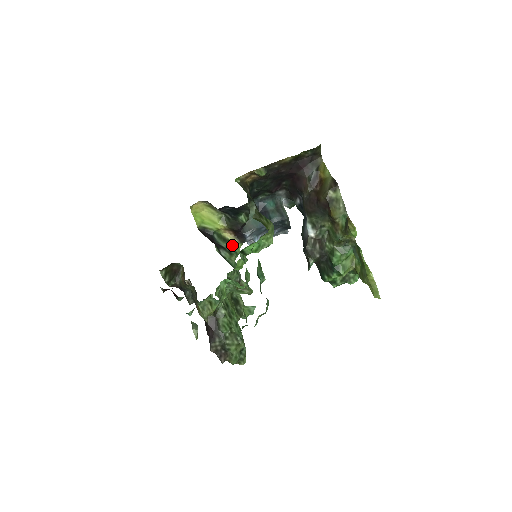
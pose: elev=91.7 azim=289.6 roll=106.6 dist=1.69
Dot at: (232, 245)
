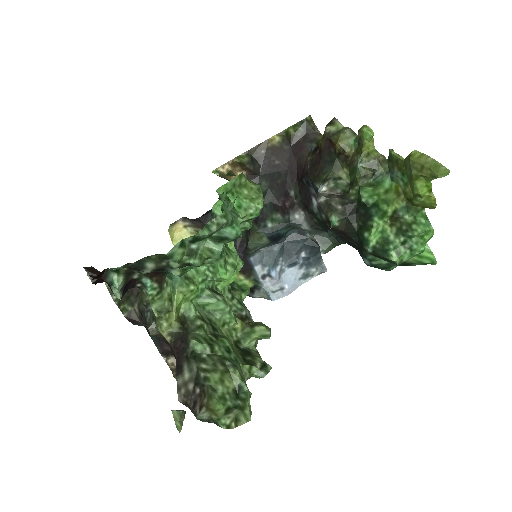
Dot at: (236, 282)
